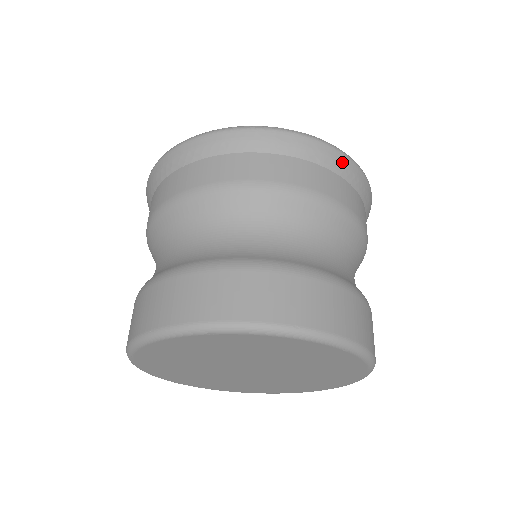
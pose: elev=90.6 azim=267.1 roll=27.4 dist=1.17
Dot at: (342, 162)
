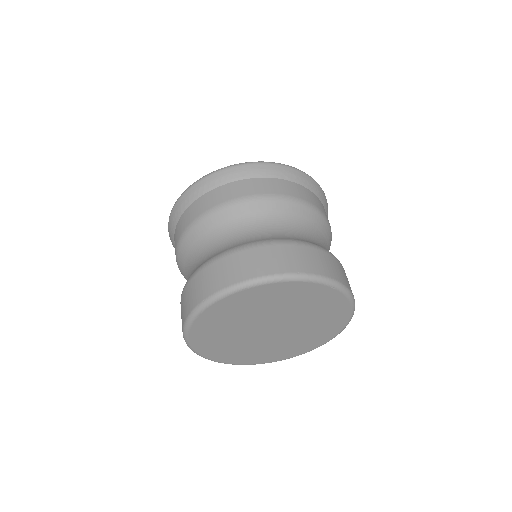
Dot at: (302, 177)
